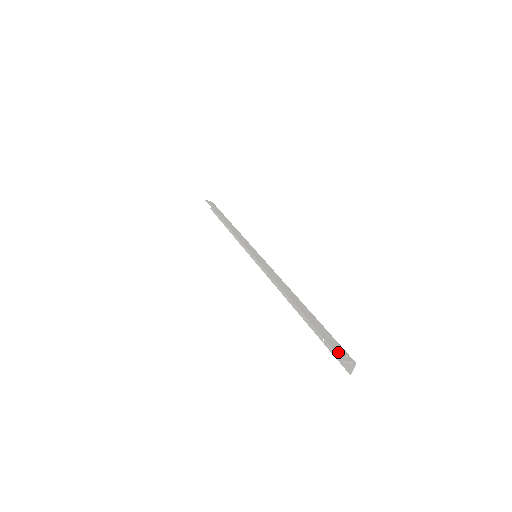
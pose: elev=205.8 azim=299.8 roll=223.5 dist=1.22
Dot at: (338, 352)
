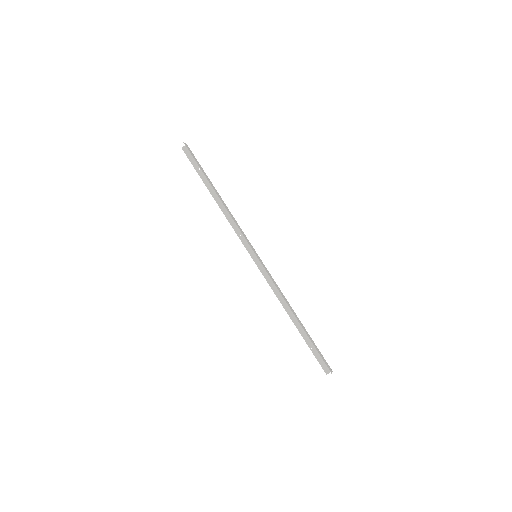
Dot at: (328, 366)
